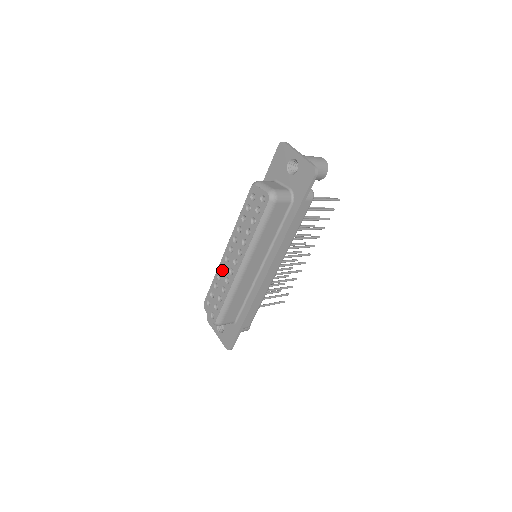
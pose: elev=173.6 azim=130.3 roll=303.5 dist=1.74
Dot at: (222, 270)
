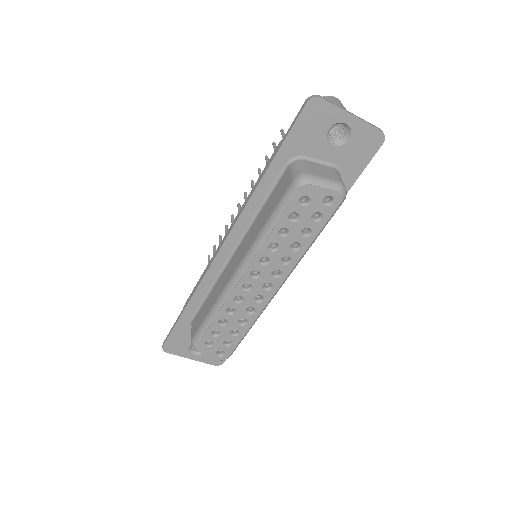
Dot at: (236, 302)
